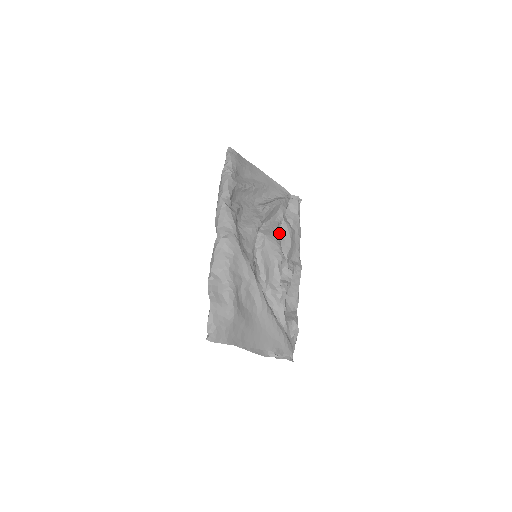
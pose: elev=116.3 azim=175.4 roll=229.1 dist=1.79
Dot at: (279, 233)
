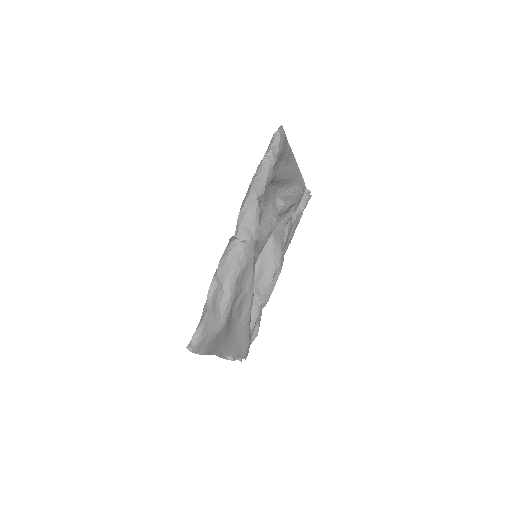
Dot at: occluded
